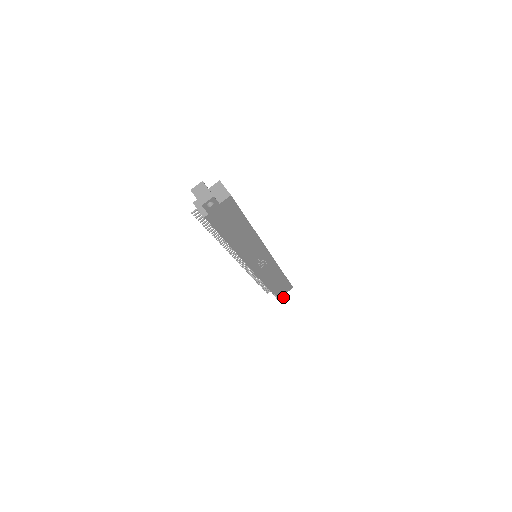
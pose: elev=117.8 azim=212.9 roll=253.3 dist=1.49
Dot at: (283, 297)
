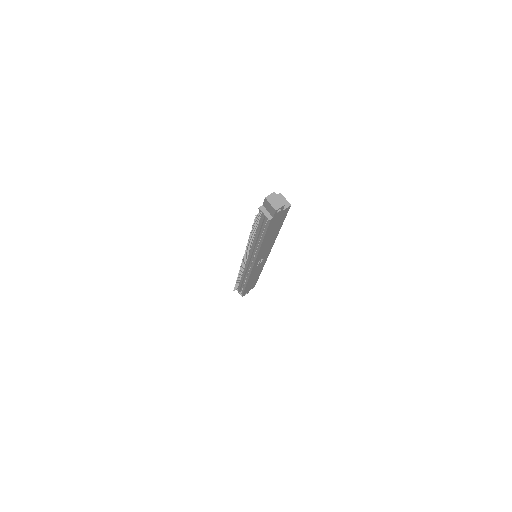
Dot at: (244, 295)
